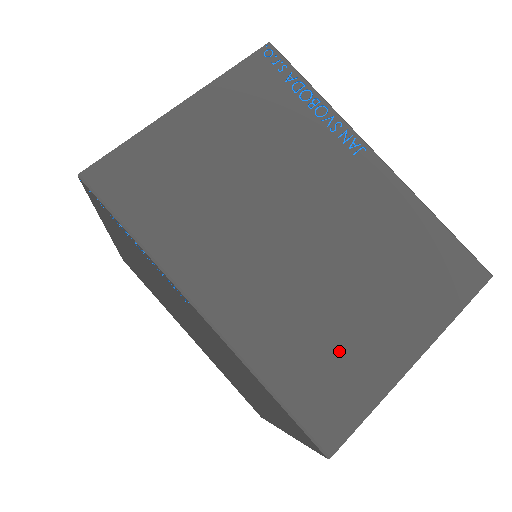
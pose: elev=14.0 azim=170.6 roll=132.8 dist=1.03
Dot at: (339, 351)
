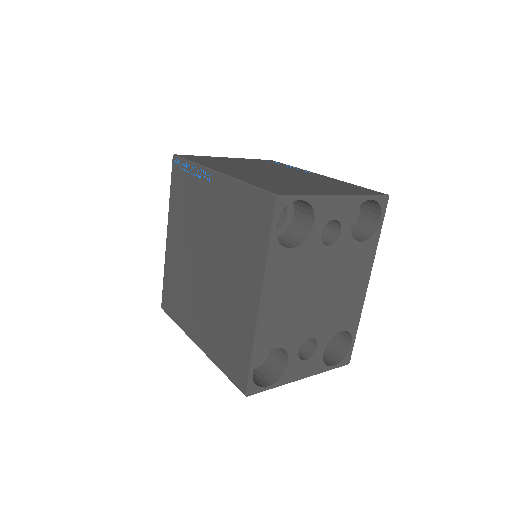
Dot at: (290, 186)
